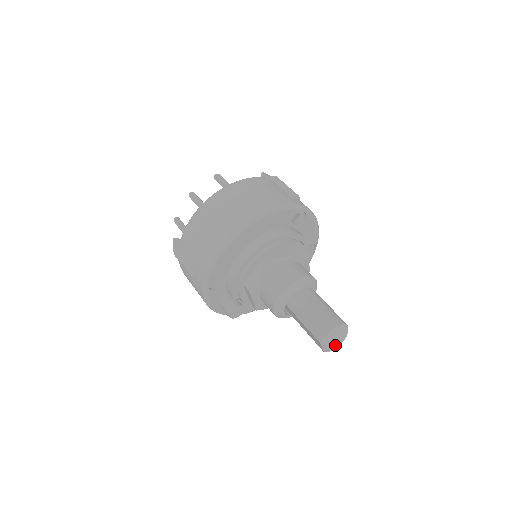
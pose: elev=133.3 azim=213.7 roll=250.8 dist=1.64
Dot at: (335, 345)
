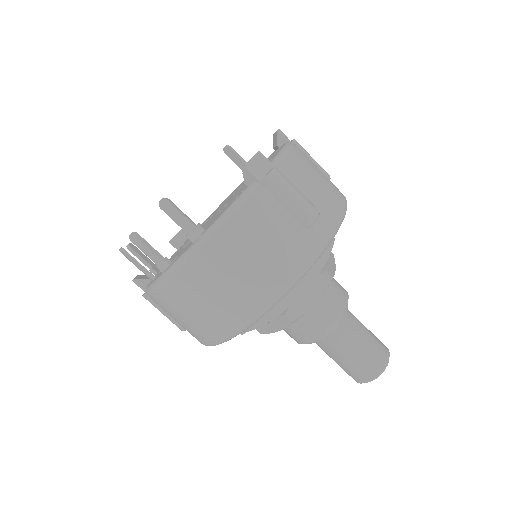
Dot at: occluded
